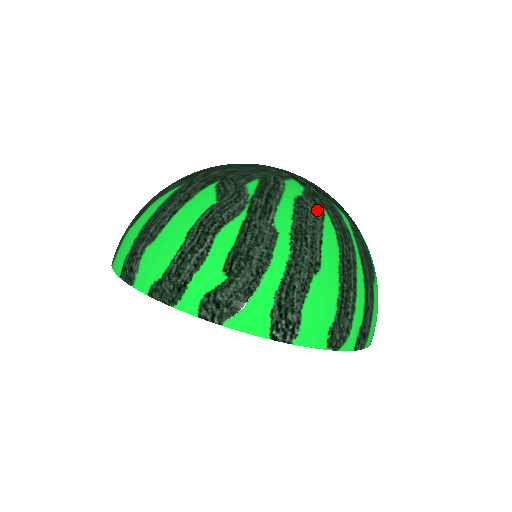
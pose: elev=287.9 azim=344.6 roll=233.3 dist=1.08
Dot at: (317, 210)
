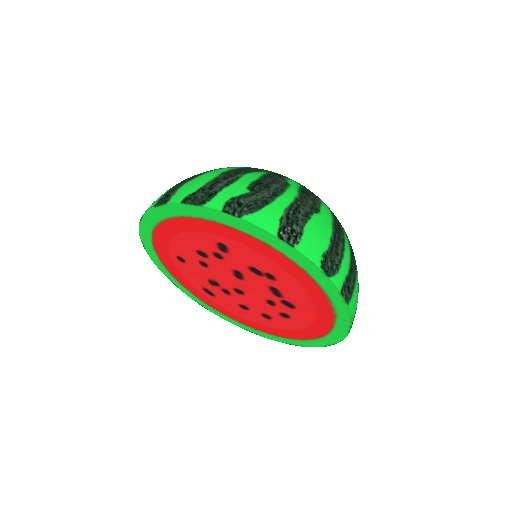
Dot at: occluded
